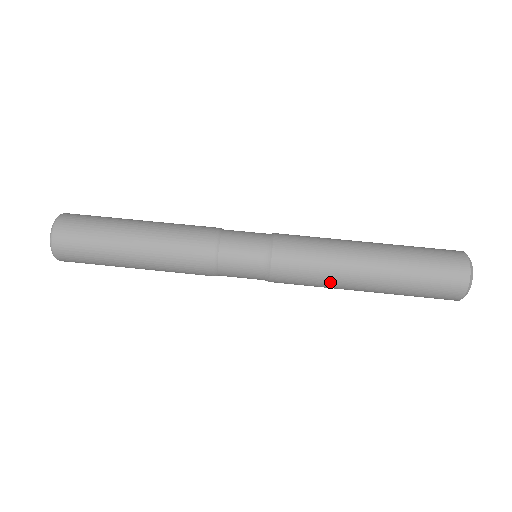
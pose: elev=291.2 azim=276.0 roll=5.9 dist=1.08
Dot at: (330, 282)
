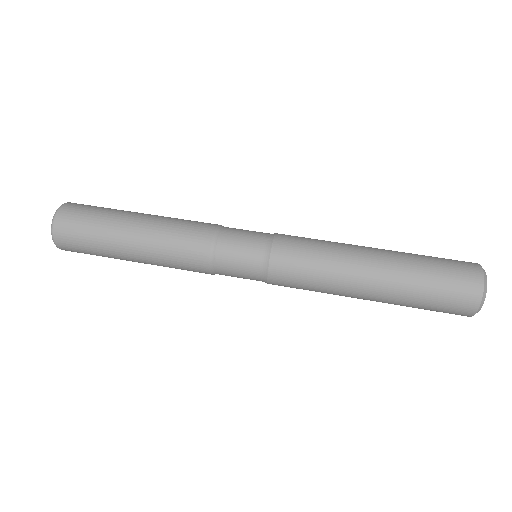
Dot at: (329, 293)
